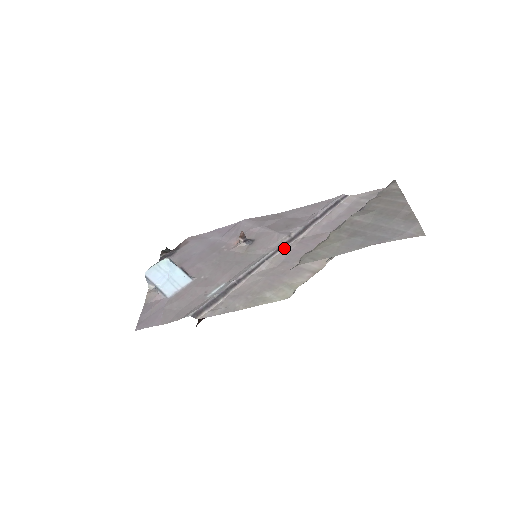
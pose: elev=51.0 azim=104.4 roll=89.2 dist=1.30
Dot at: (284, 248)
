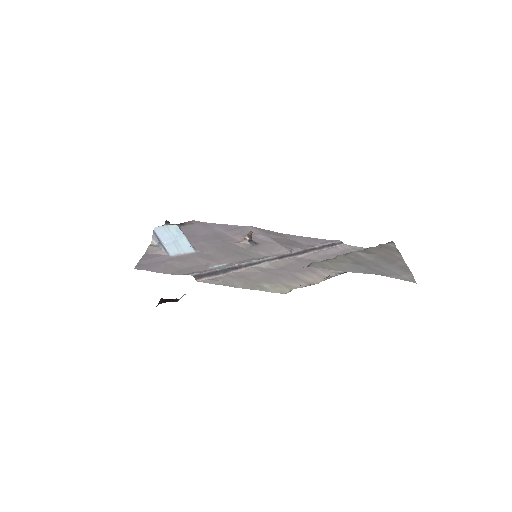
Dot at: (283, 259)
